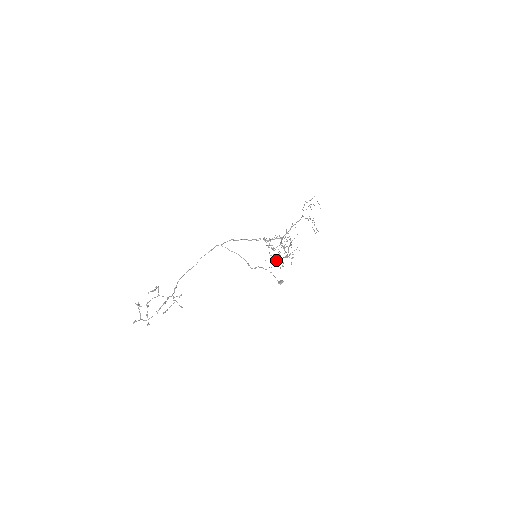
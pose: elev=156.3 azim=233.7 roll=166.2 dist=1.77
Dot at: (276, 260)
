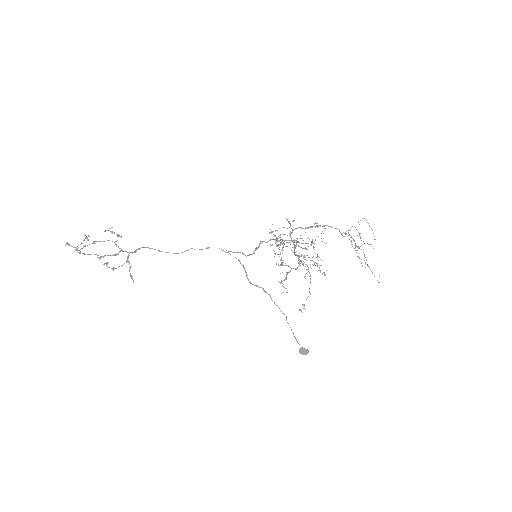
Dot at: (282, 265)
